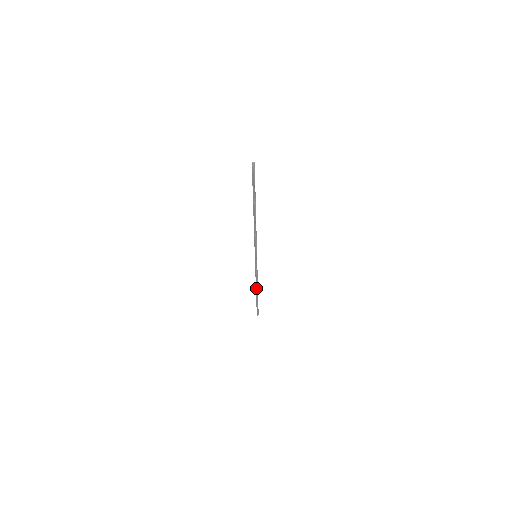
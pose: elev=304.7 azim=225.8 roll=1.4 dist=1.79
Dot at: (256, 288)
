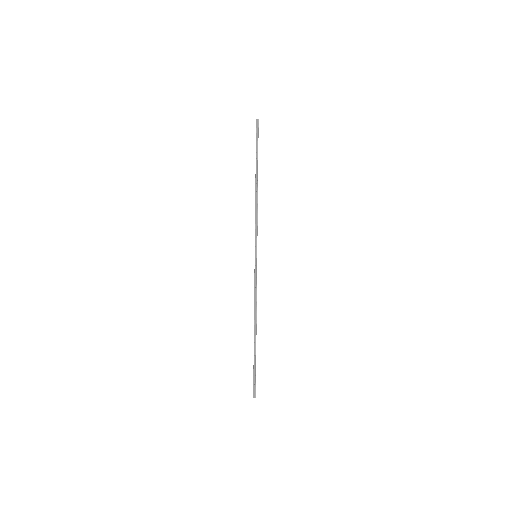
Dot at: (254, 325)
